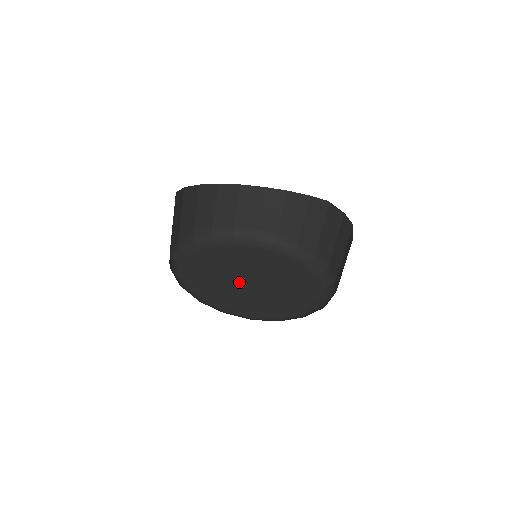
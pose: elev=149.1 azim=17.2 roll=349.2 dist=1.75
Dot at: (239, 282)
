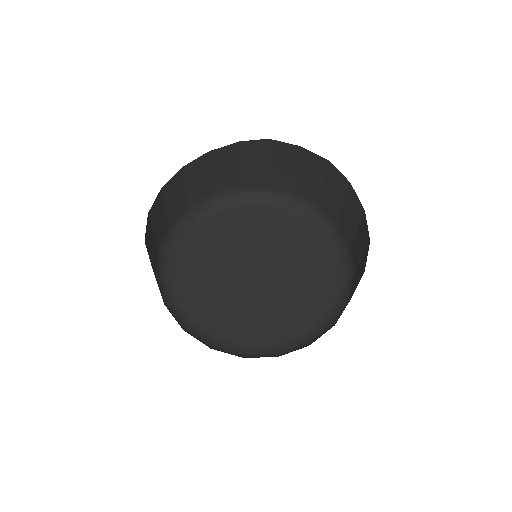
Dot at: (259, 290)
